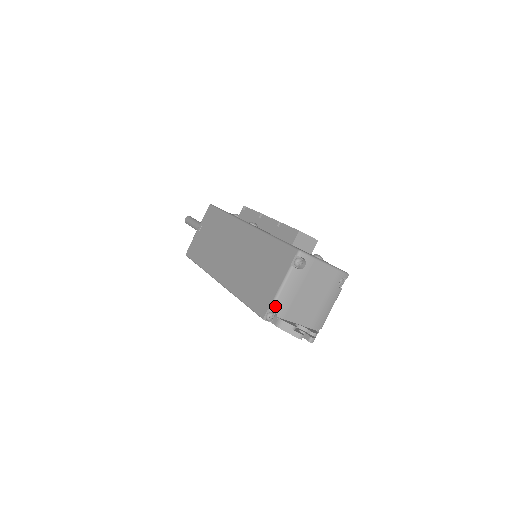
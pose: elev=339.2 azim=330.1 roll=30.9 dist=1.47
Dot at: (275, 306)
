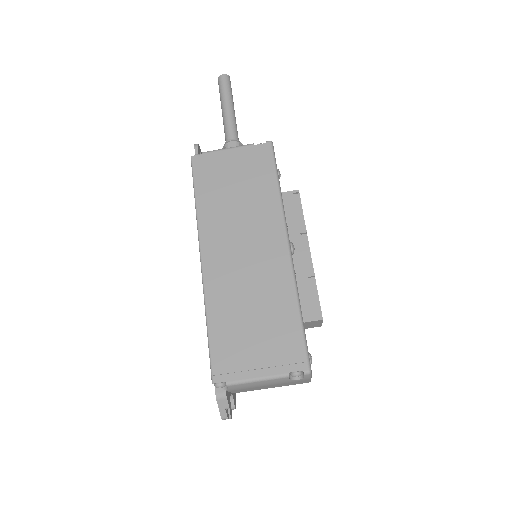
Dot at: (235, 385)
